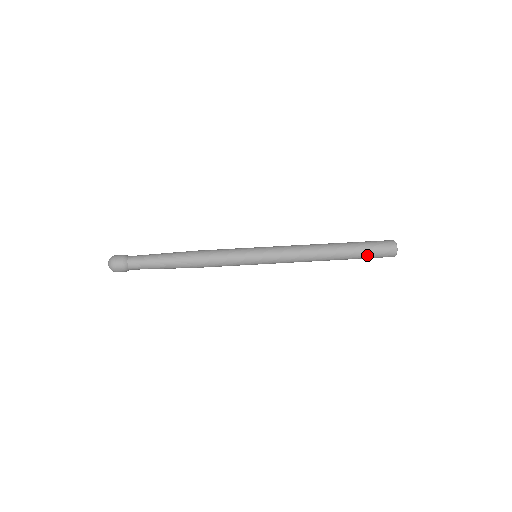
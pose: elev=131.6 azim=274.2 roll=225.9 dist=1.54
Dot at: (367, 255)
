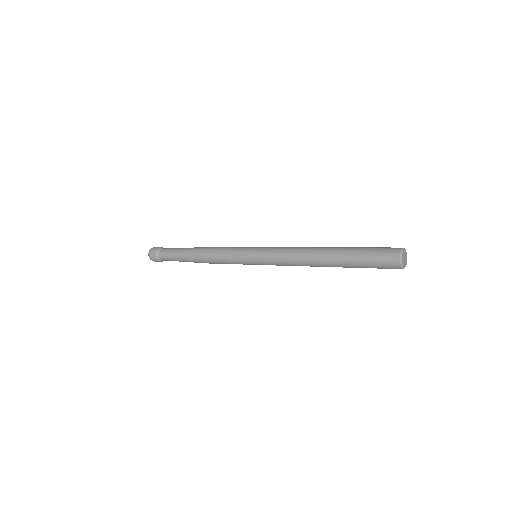
Dot at: (364, 264)
